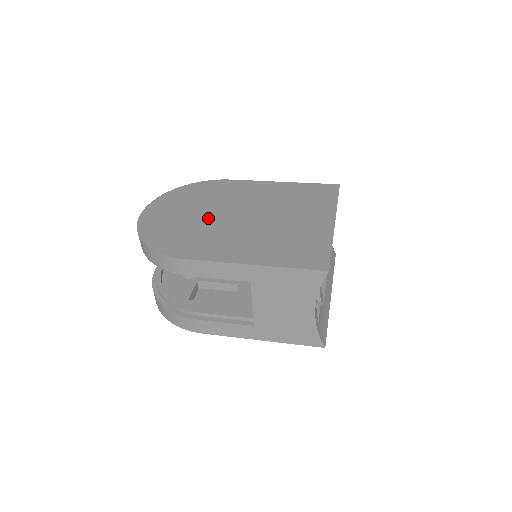
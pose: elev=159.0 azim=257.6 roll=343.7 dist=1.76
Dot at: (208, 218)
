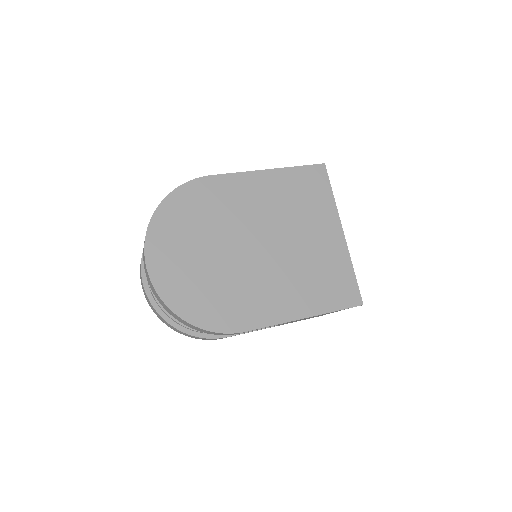
Dot at: (228, 259)
